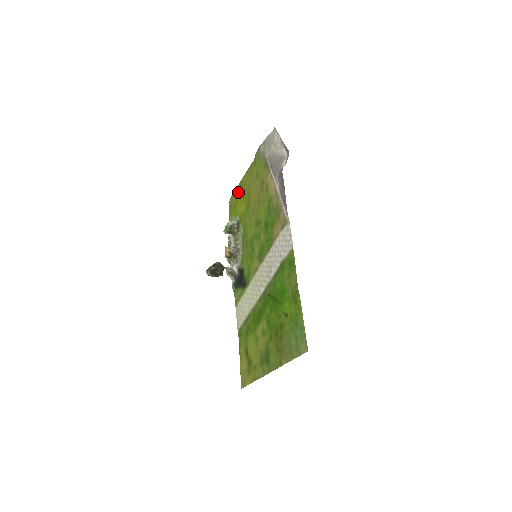
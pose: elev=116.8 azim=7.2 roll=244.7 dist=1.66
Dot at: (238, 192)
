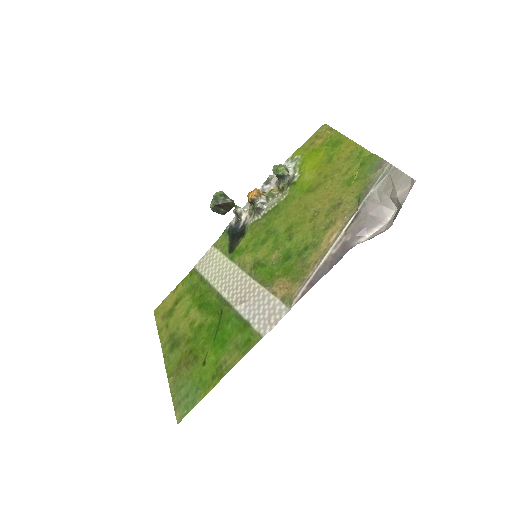
Dot at: (330, 143)
